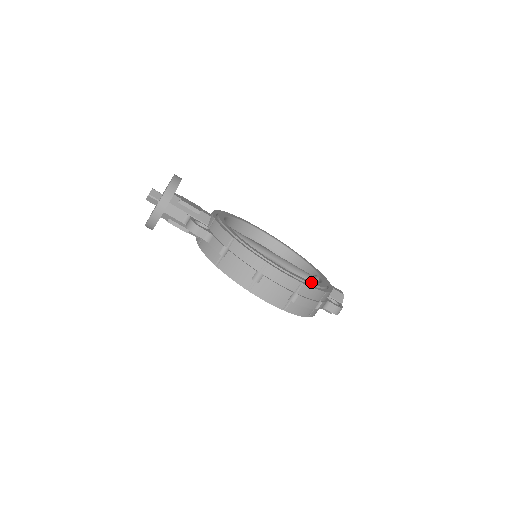
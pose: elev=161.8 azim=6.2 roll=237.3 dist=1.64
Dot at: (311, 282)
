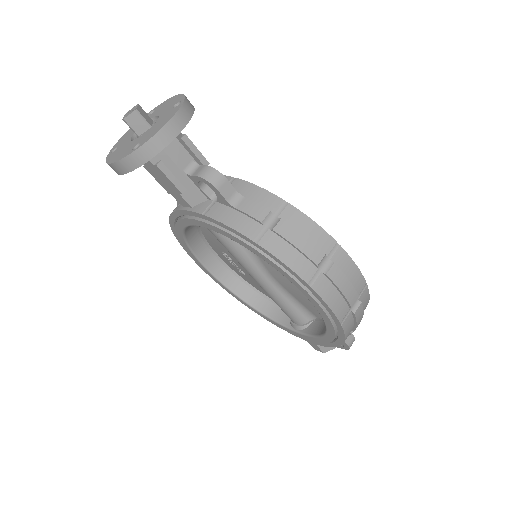
Dot at: occluded
